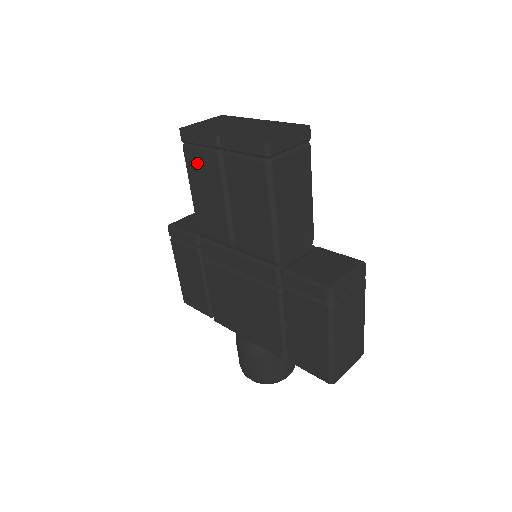
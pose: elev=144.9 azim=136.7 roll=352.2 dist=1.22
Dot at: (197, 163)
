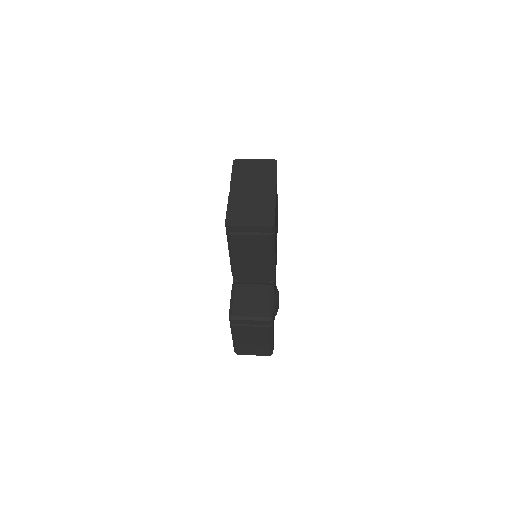
Dot at: occluded
